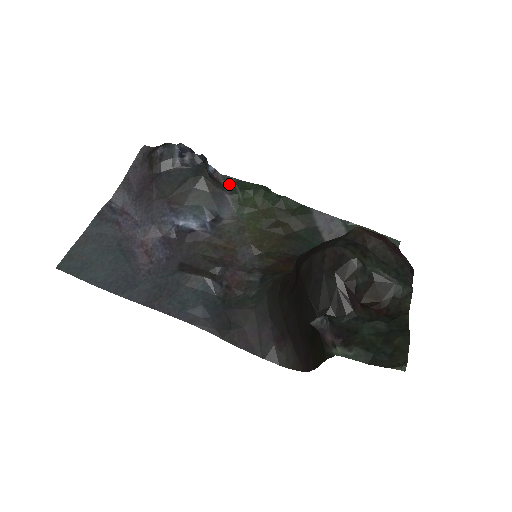
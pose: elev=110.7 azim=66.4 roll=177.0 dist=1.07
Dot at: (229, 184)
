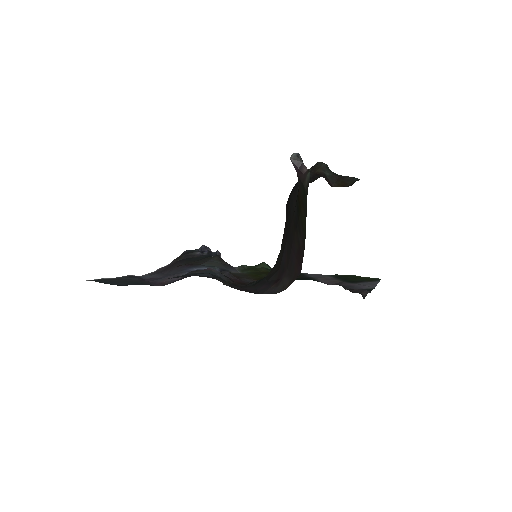
Dot at: occluded
